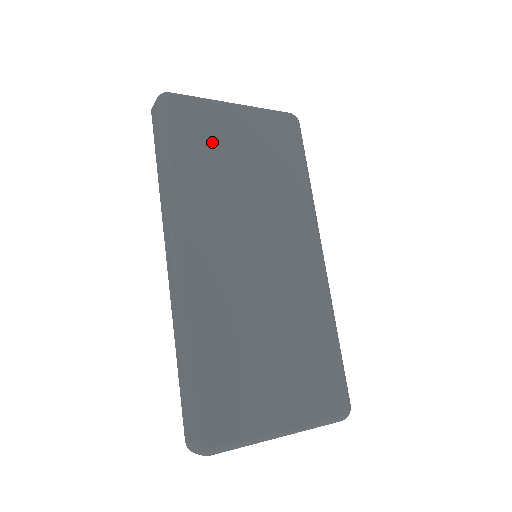
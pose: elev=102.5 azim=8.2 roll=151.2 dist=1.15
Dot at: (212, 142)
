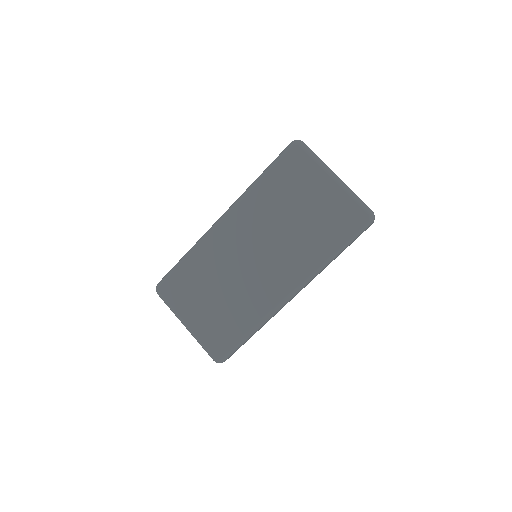
Dot at: (294, 185)
